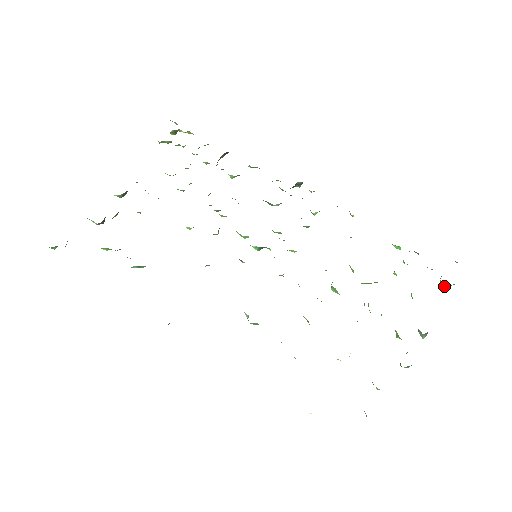
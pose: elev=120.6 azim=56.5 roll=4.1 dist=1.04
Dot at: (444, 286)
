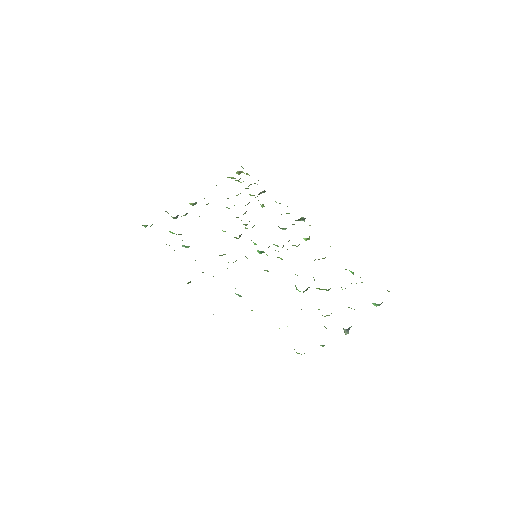
Dot at: (374, 304)
